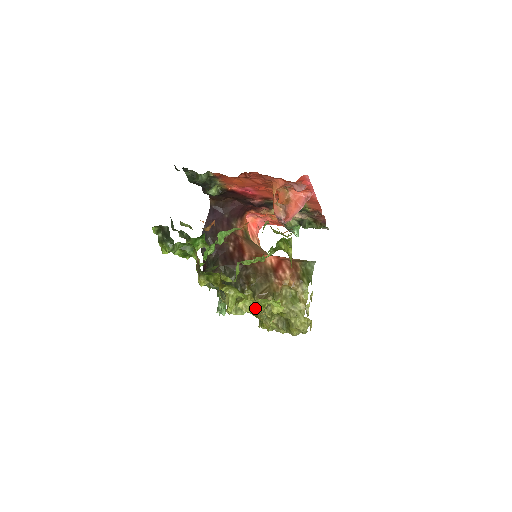
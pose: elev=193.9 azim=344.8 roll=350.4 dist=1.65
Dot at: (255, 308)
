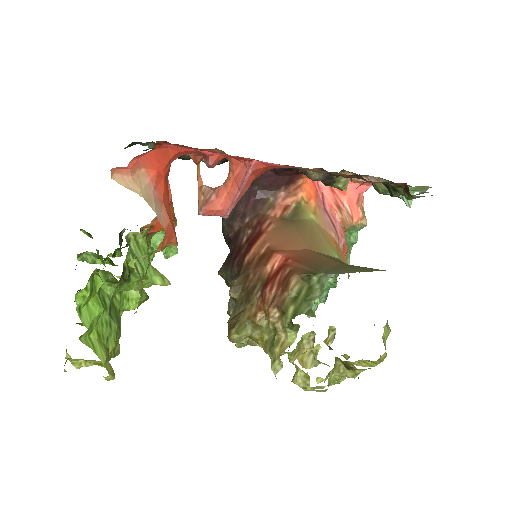
Dot at: (85, 365)
